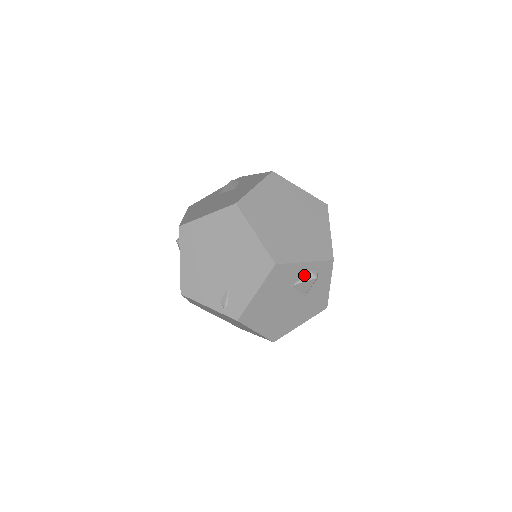
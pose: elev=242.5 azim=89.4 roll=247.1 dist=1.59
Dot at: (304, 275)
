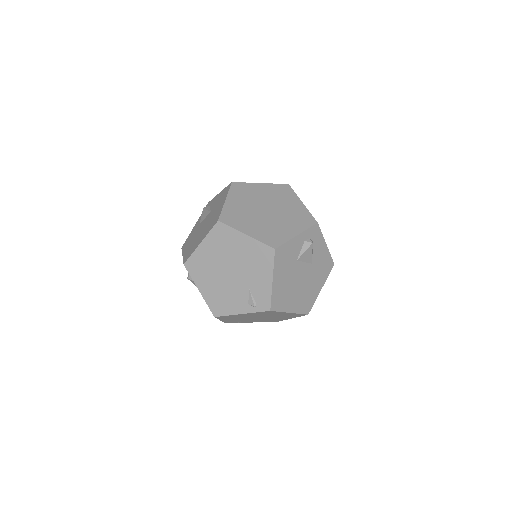
Dot at: (301, 247)
